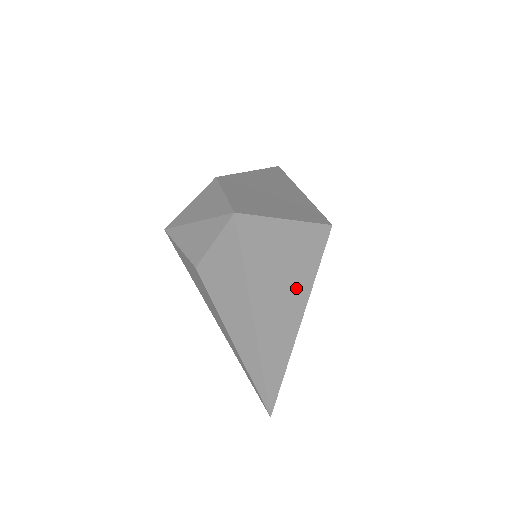
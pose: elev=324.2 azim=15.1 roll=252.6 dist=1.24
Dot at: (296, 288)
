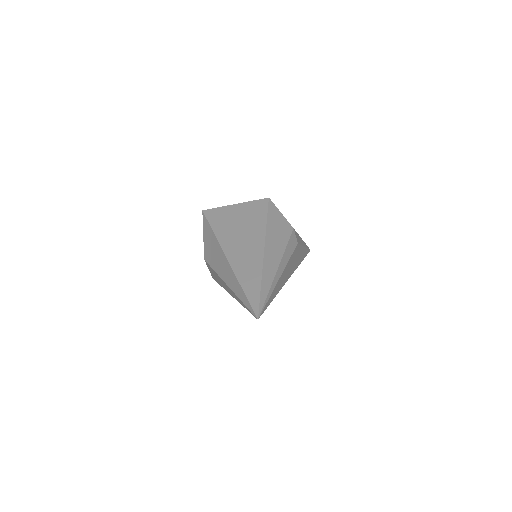
Dot at: (253, 232)
